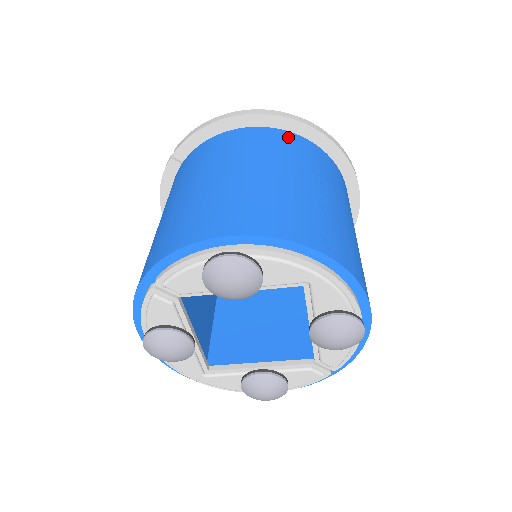
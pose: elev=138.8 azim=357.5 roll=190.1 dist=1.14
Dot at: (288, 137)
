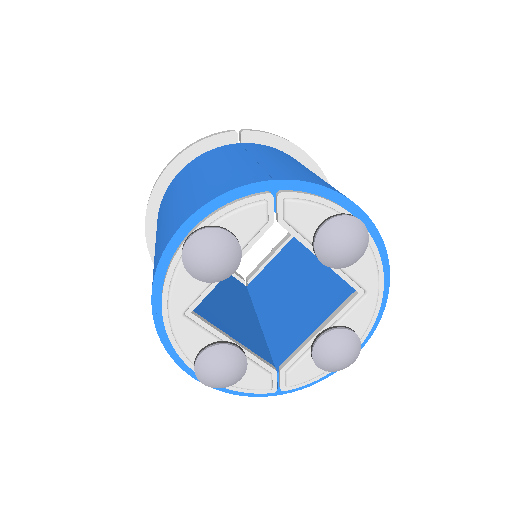
Dot at: occluded
